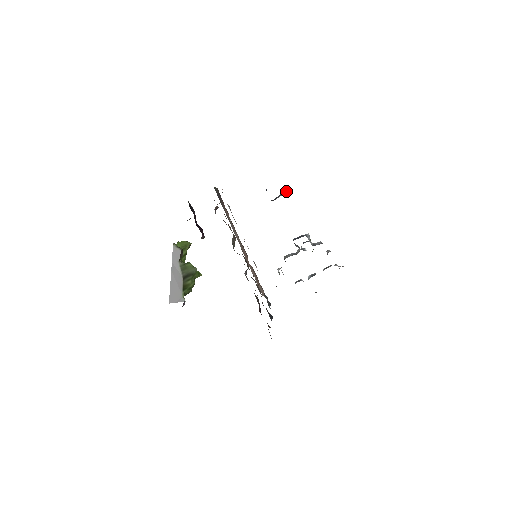
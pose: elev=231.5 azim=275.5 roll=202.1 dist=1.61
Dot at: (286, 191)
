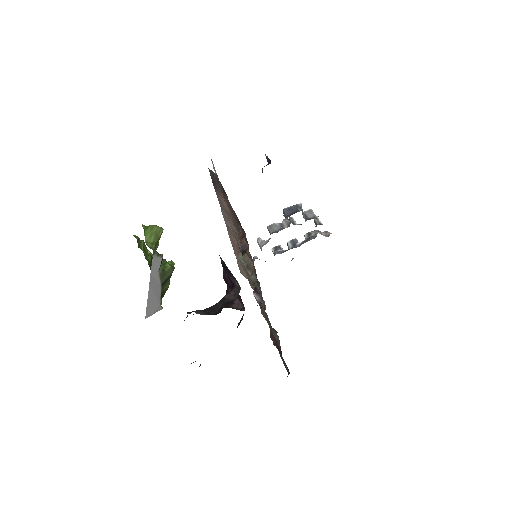
Dot at: occluded
